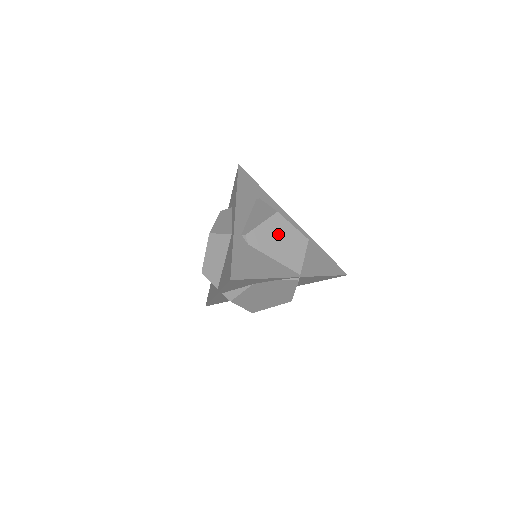
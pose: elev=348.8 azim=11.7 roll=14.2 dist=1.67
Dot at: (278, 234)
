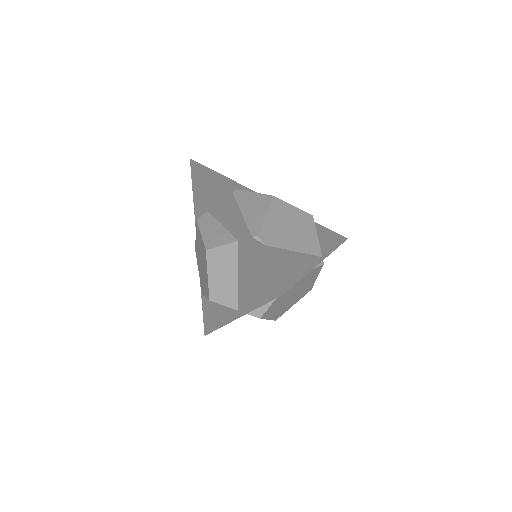
Dot at: (285, 221)
